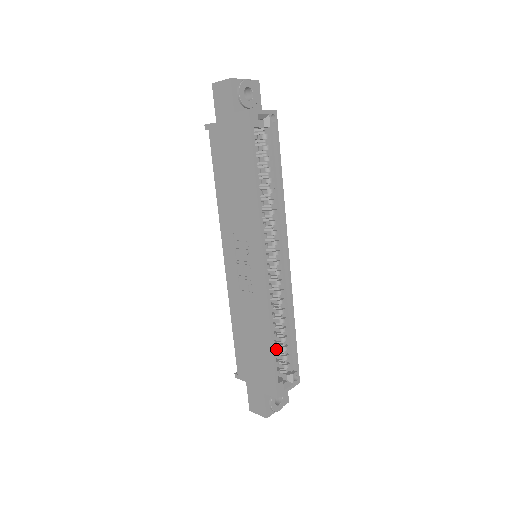
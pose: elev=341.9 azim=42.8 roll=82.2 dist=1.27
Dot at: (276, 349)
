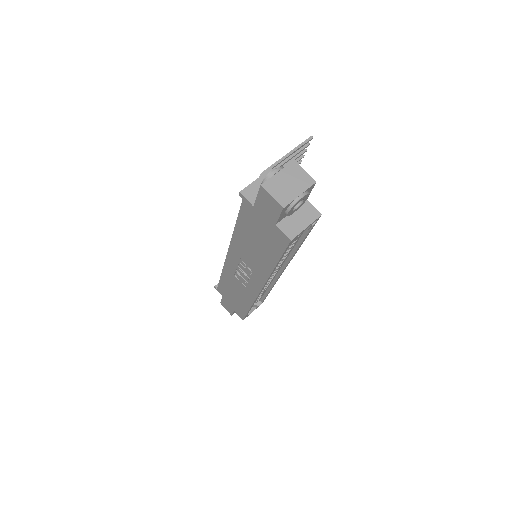
Dot at: occluded
